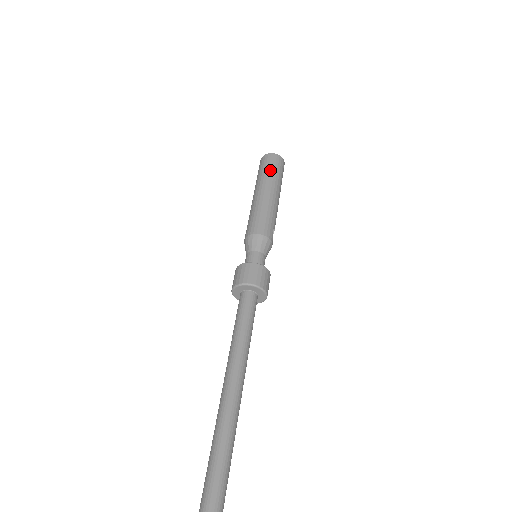
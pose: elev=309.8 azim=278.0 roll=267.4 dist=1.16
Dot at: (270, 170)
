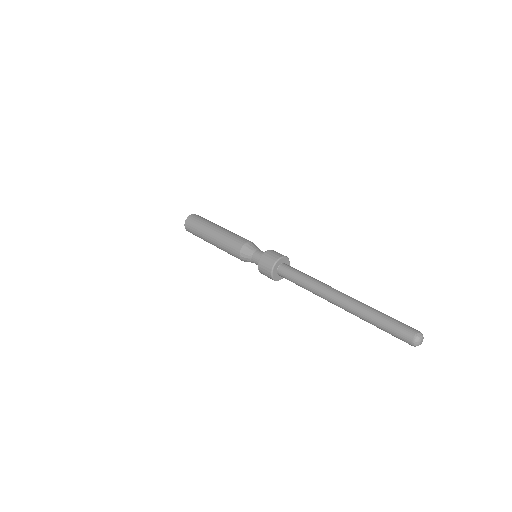
Dot at: (206, 220)
